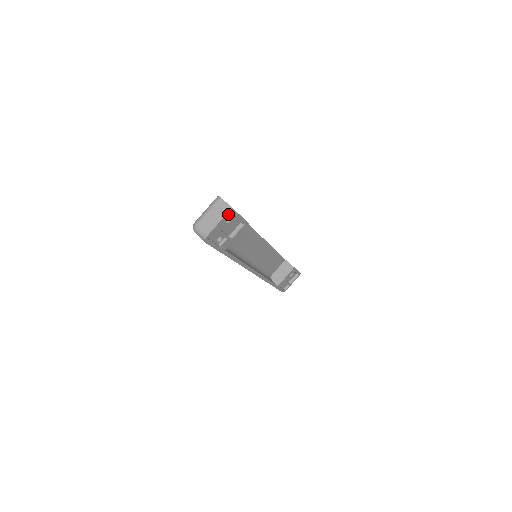
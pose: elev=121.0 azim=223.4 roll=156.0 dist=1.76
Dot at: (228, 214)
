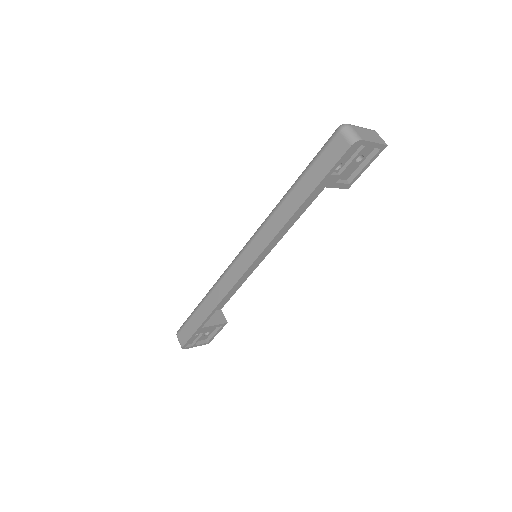
Dot at: (380, 147)
